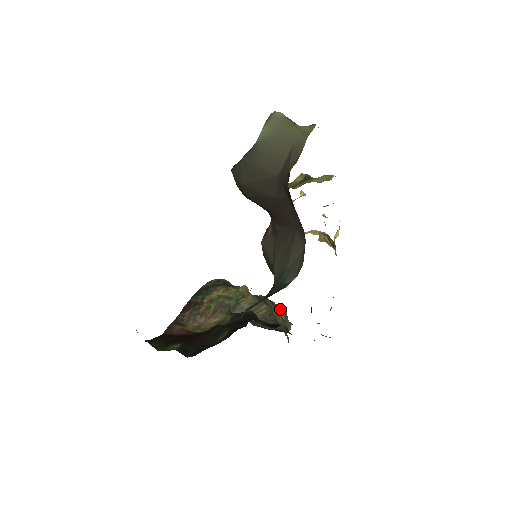
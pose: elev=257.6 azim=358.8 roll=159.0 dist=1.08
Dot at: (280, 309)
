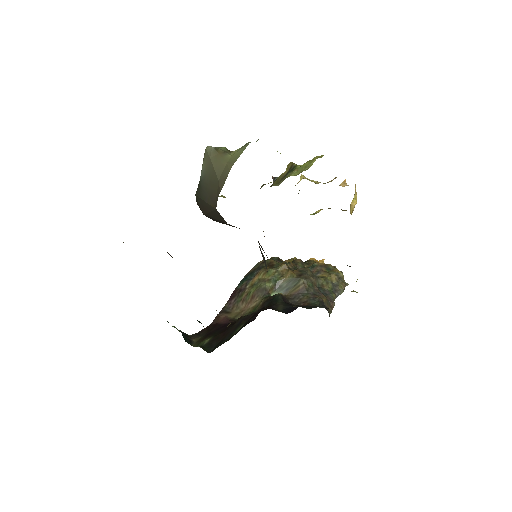
Dot at: (331, 274)
